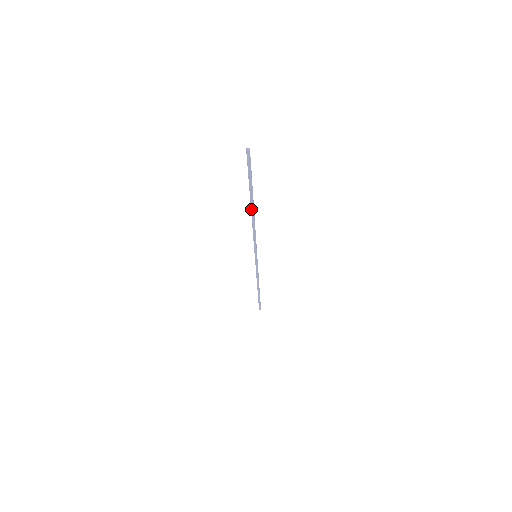
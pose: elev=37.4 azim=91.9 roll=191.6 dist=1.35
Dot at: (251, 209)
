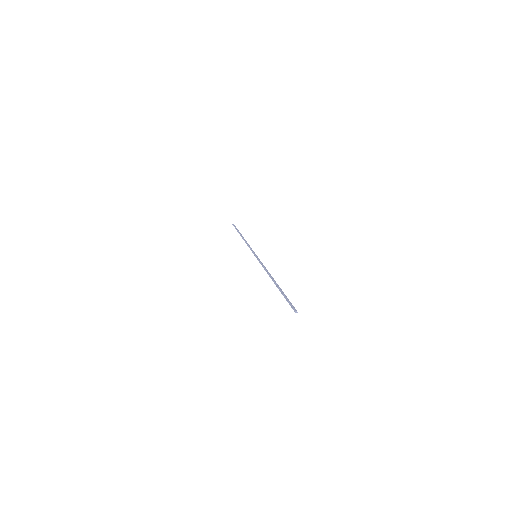
Dot at: (274, 282)
